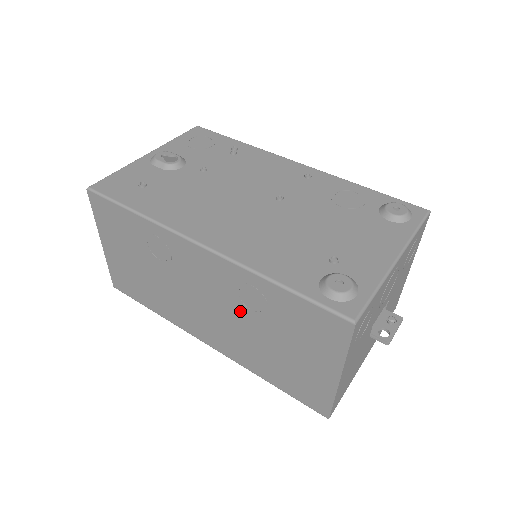
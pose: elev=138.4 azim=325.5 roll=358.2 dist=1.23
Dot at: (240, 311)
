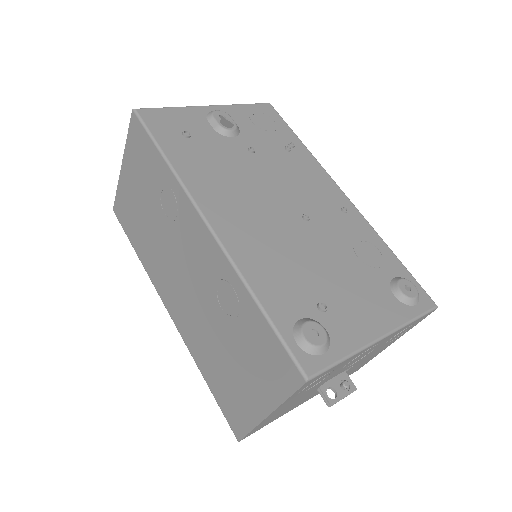
Dot at: (211, 303)
